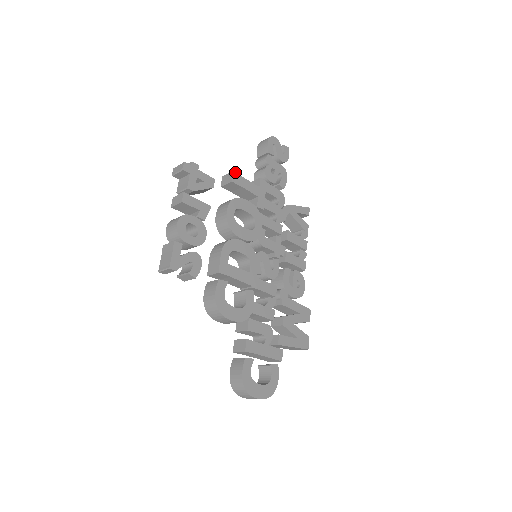
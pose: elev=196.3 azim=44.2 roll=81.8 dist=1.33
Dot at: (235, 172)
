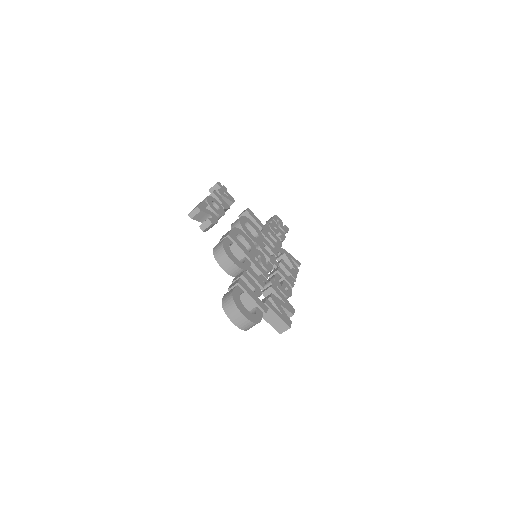
Dot at: (249, 209)
